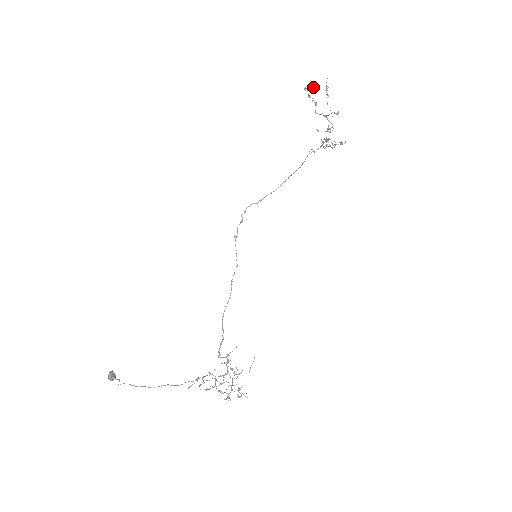
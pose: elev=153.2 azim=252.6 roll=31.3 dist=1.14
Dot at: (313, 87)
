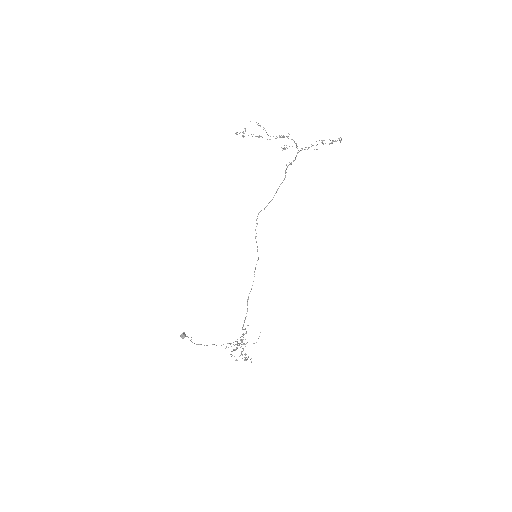
Dot at: occluded
